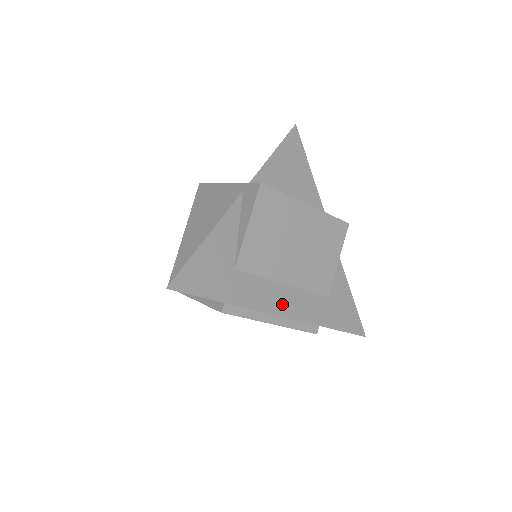
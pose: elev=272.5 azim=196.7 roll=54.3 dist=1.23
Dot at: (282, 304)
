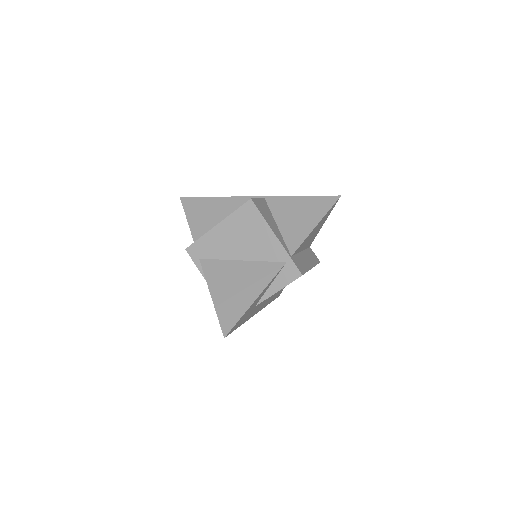
Dot at: (260, 308)
